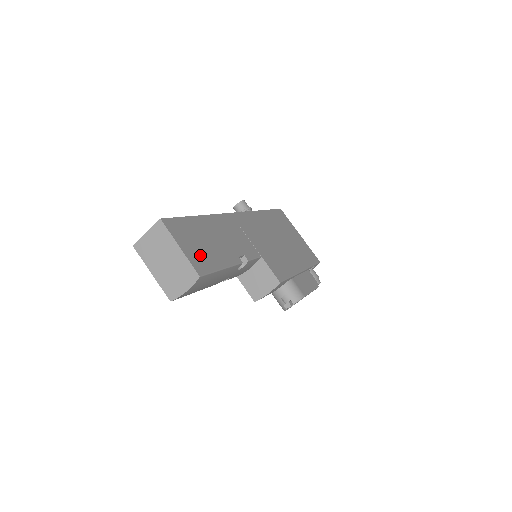
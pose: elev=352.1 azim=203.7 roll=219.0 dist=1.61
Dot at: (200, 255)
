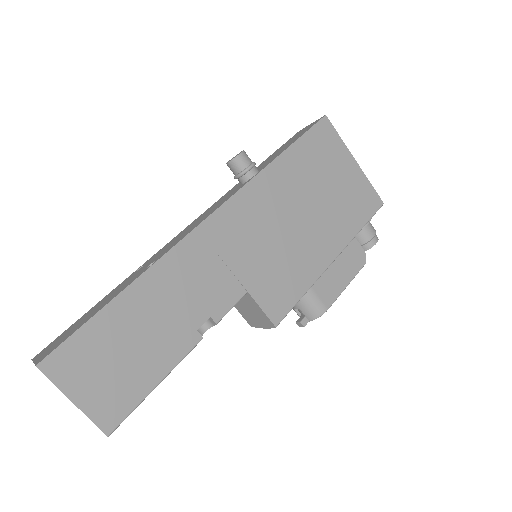
Dot at: (113, 389)
